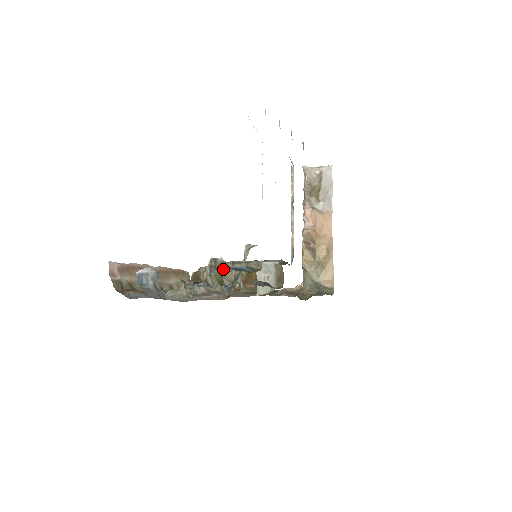
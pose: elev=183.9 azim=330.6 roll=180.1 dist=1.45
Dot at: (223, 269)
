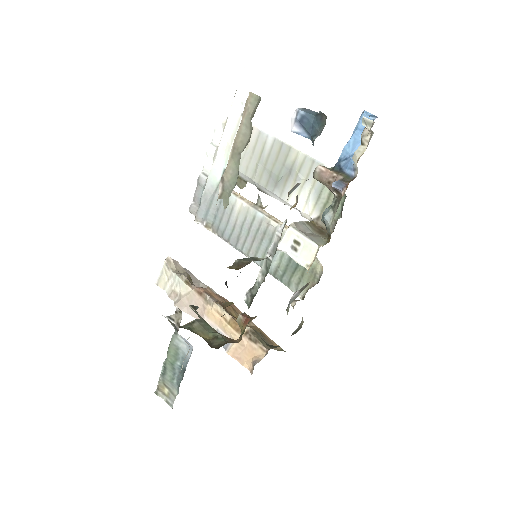
Dot at: (190, 330)
